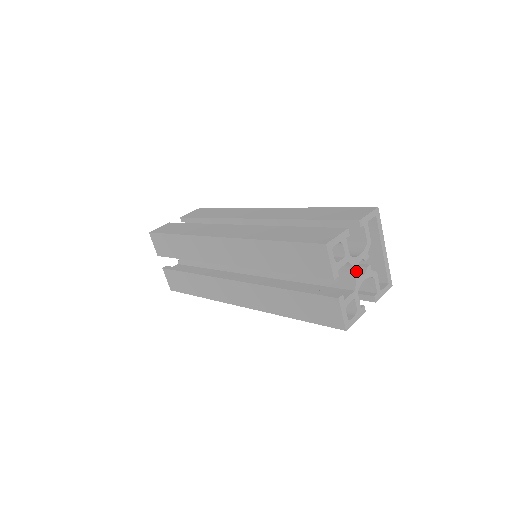
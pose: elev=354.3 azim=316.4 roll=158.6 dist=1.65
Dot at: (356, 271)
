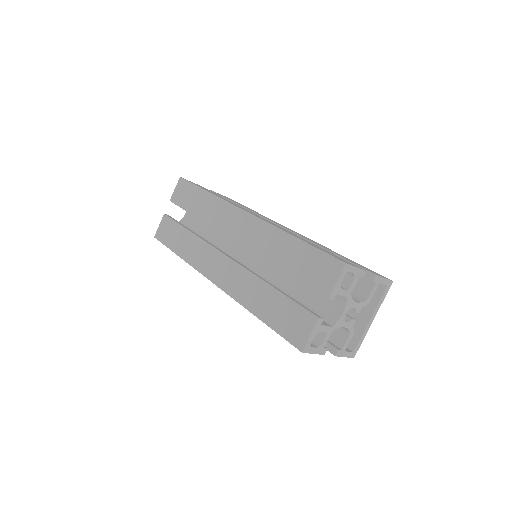
Dot at: (345, 312)
